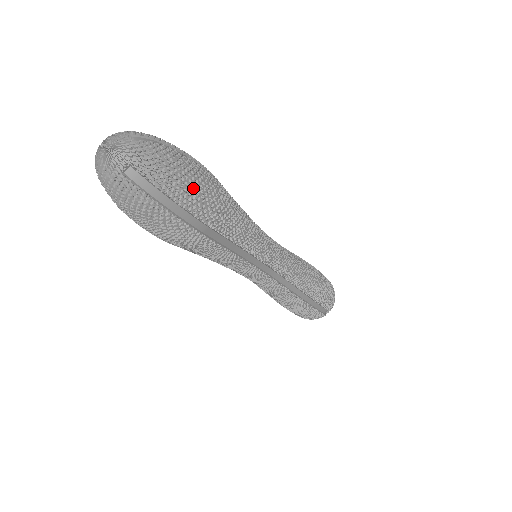
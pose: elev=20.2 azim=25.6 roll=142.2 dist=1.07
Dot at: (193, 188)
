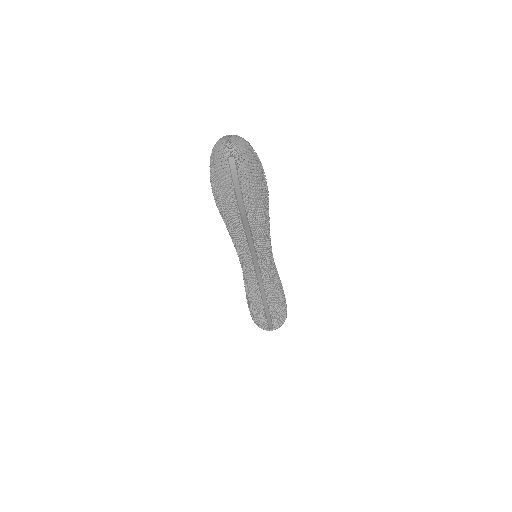
Dot at: (255, 189)
